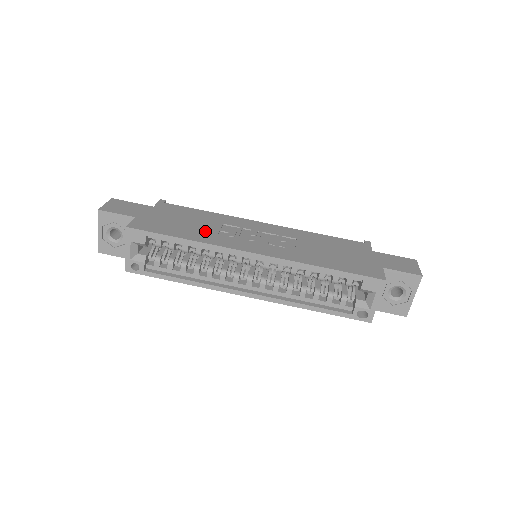
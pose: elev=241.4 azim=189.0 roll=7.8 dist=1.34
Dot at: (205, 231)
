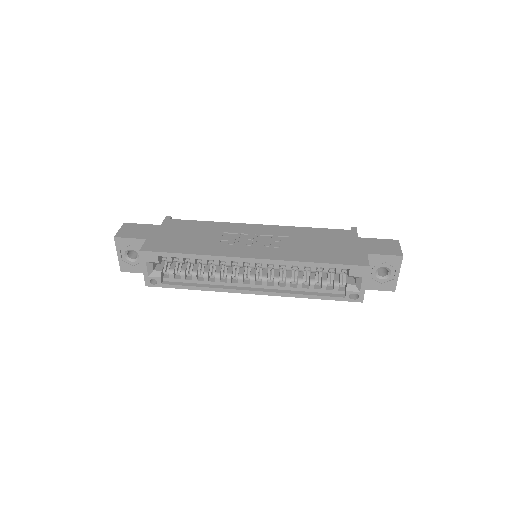
Dot at: (208, 243)
